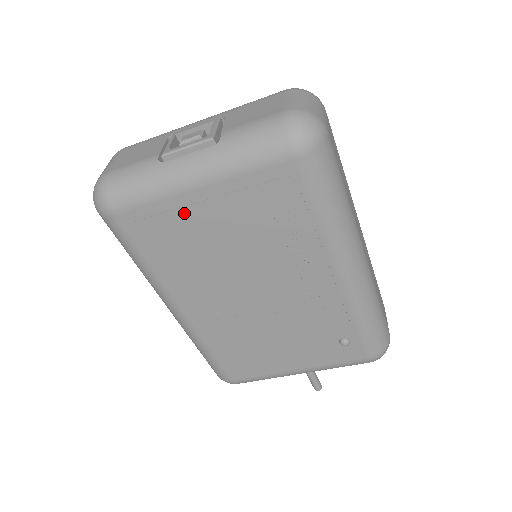
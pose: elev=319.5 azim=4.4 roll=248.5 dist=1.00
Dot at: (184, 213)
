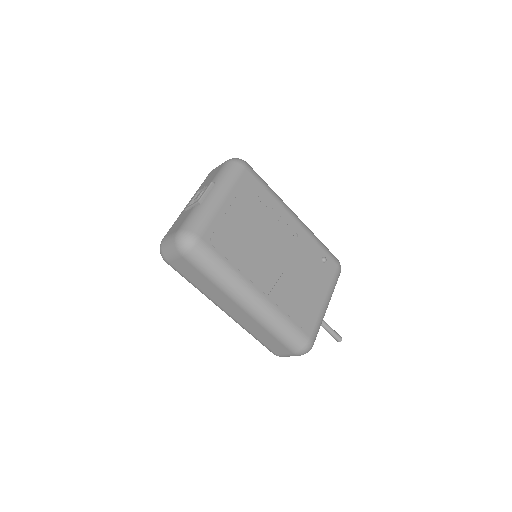
Dot at: (227, 219)
